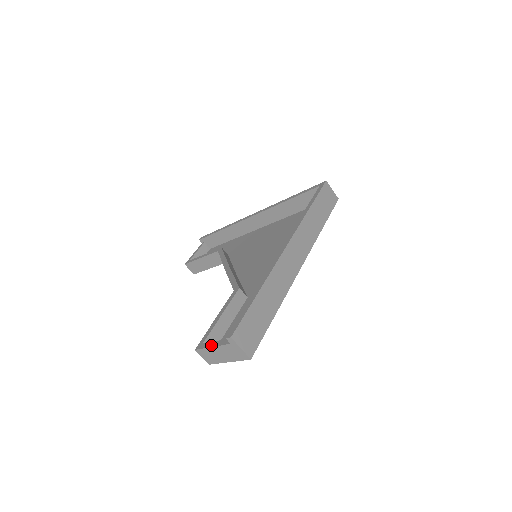
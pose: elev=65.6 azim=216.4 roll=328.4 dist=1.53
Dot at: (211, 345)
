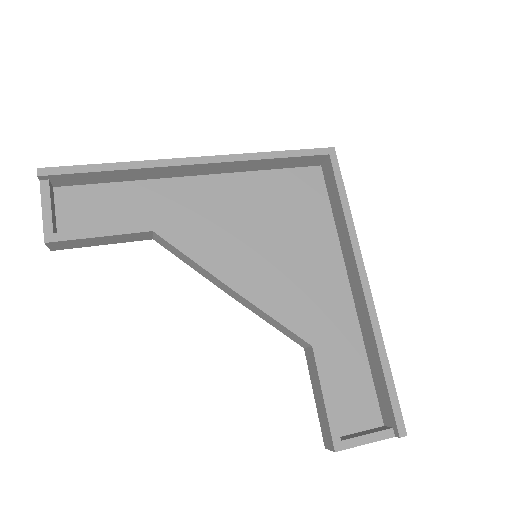
Dot at: (363, 442)
